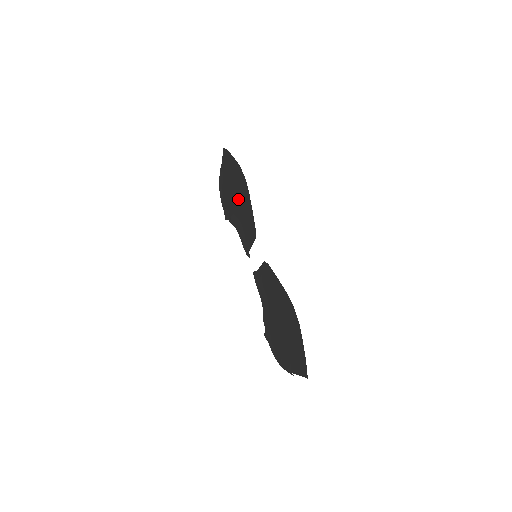
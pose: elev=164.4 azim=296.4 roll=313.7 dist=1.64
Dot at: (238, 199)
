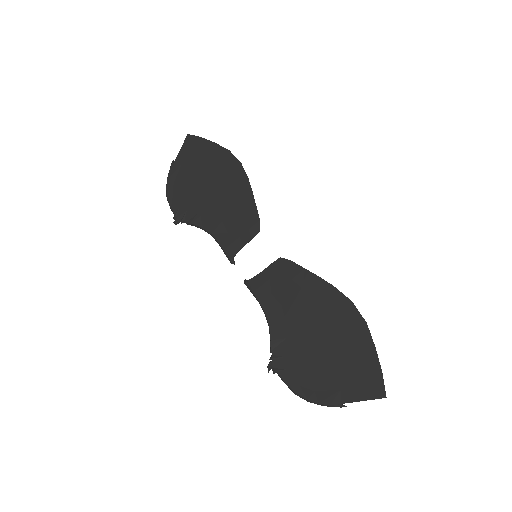
Dot at: (218, 190)
